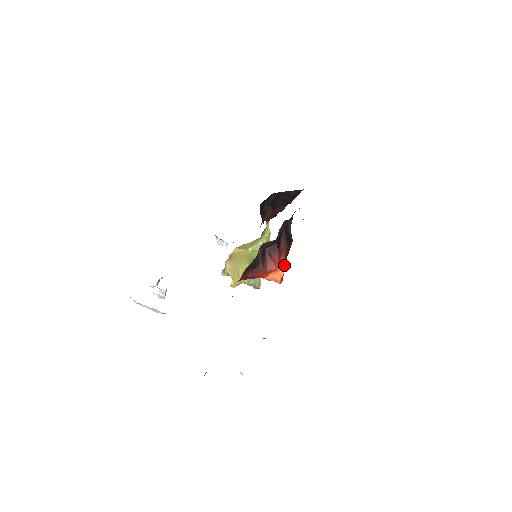
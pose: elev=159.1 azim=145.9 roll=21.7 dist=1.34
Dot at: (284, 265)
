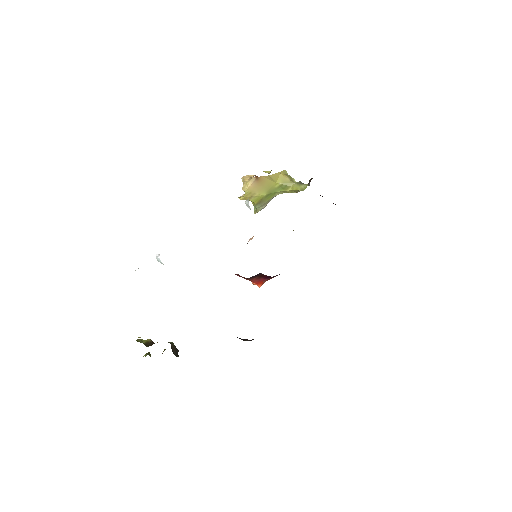
Dot at: occluded
